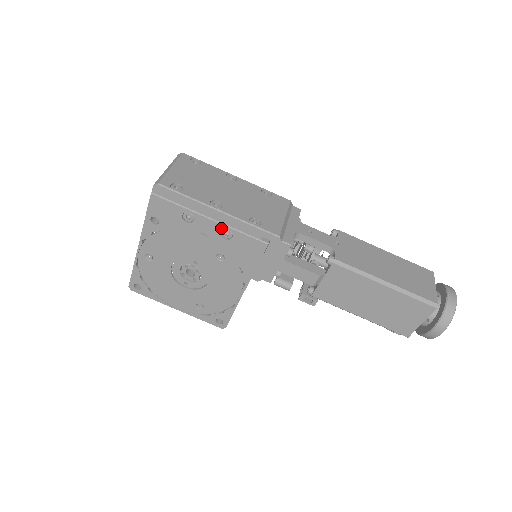
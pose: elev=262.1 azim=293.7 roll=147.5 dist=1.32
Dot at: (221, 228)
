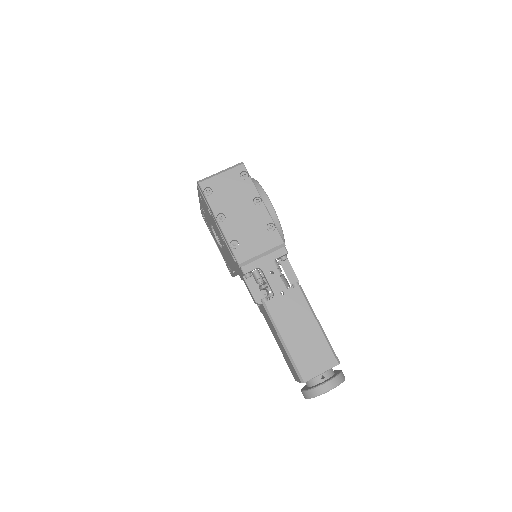
Dot at: (220, 232)
